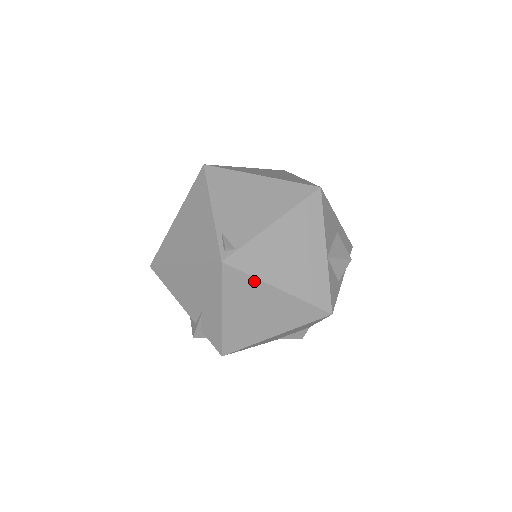
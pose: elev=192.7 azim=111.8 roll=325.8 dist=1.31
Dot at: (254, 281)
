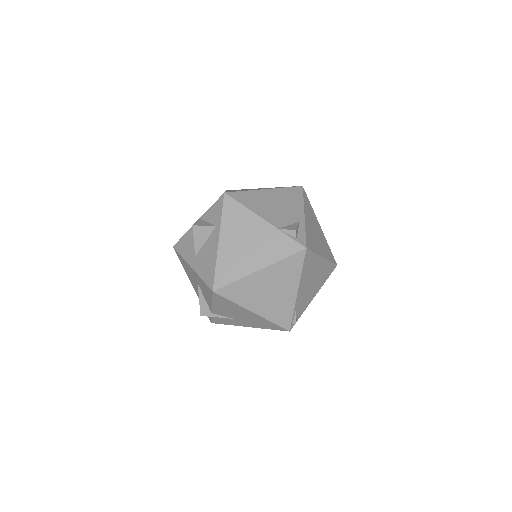
Dot at: occluded
